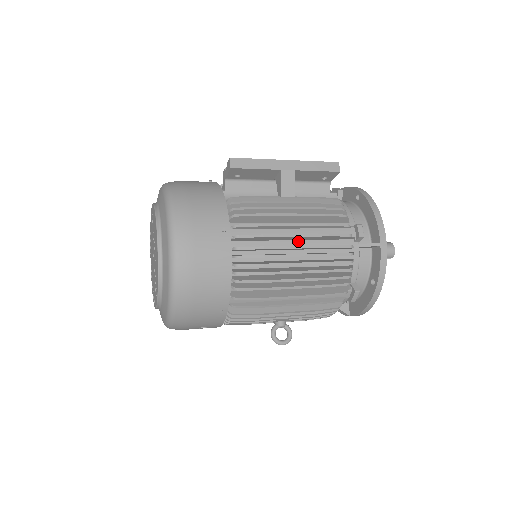
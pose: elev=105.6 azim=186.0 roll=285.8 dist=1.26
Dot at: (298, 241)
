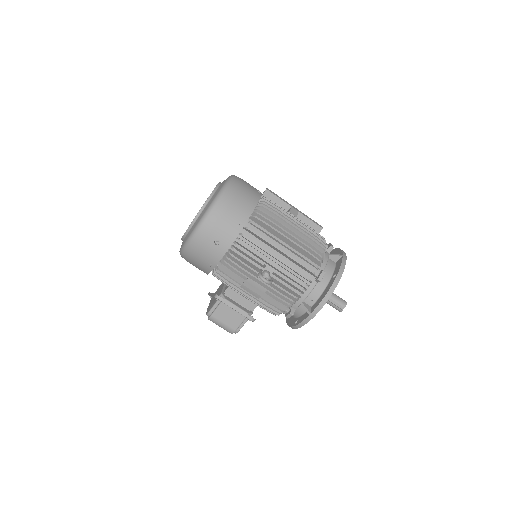
Dot at: occluded
